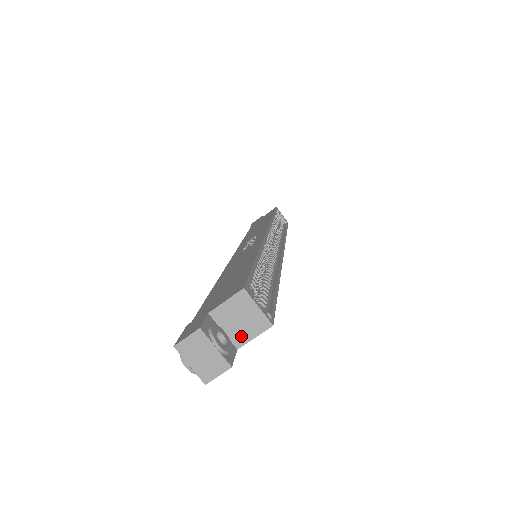
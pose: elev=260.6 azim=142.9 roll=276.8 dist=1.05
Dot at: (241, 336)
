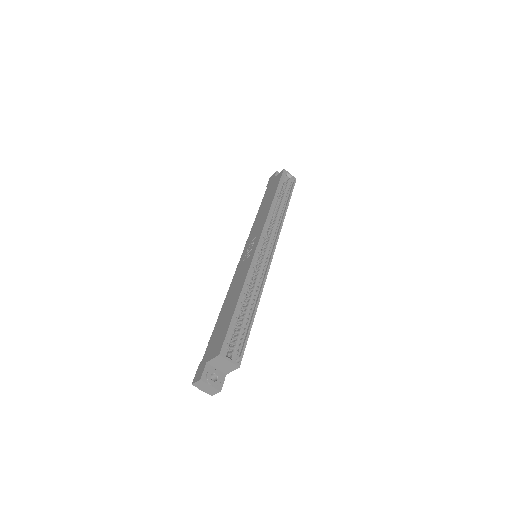
Dot at: (226, 370)
